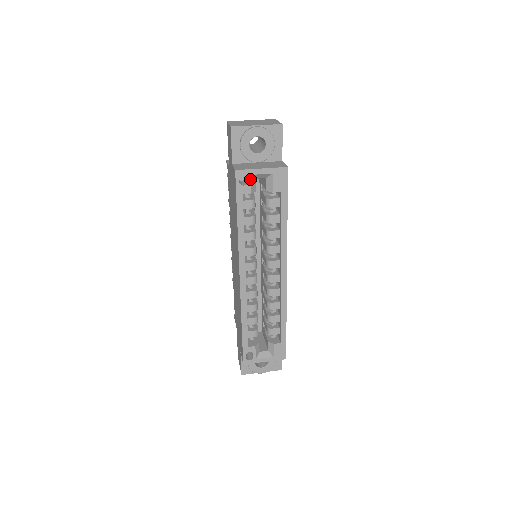
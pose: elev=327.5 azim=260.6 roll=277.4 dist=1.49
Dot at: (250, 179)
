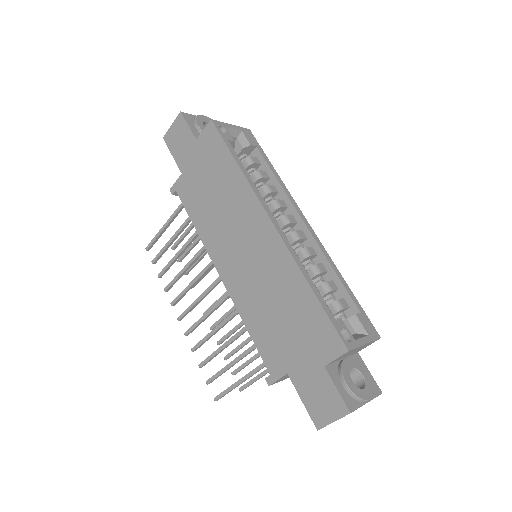
Dot at: (227, 130)
